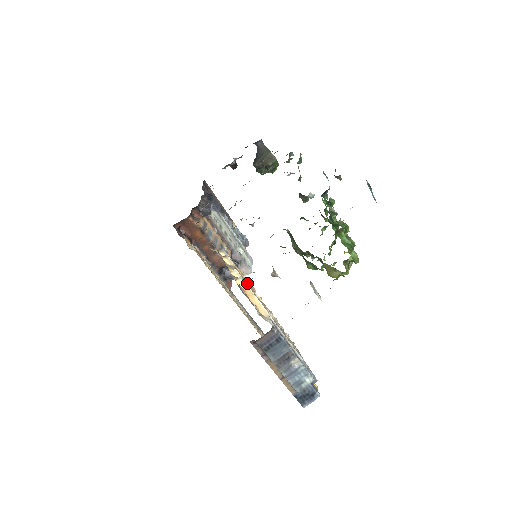
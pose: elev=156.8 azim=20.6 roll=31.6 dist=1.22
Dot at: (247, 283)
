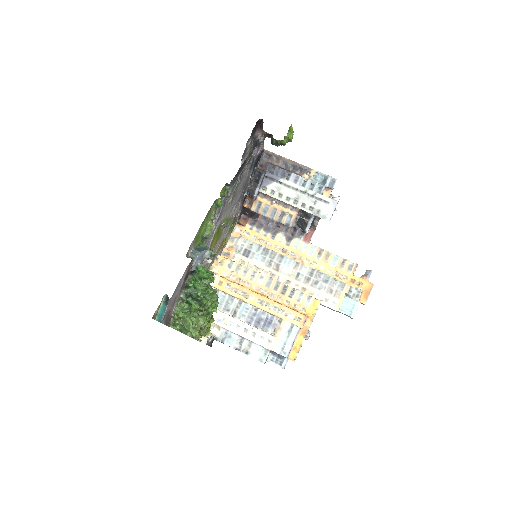
Dot at: occluded
